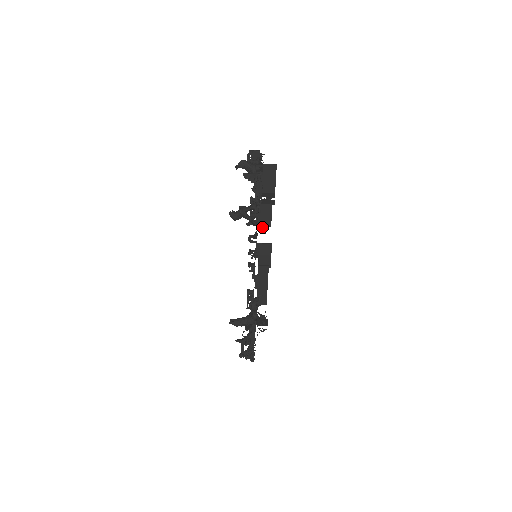
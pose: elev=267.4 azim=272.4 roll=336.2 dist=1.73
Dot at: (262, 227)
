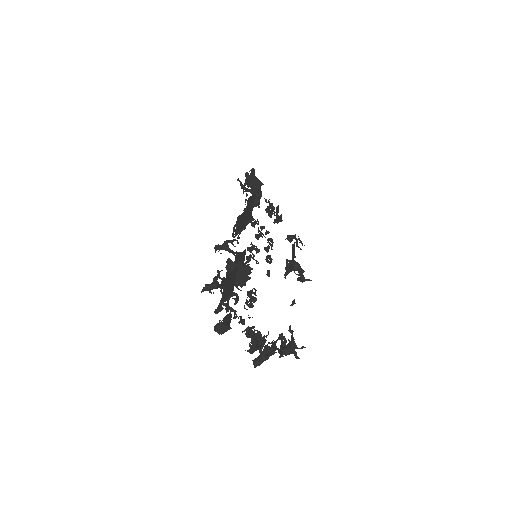
Dot at: (232, 244)
